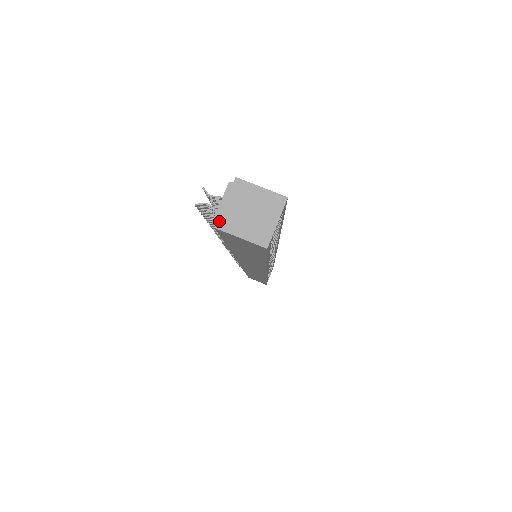
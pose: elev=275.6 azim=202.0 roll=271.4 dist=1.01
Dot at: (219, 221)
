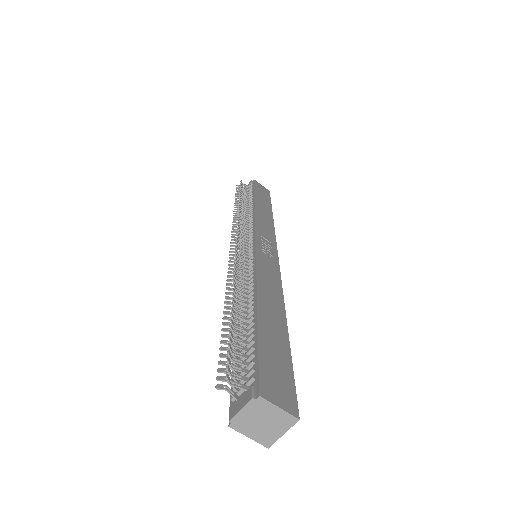
Dot at: (234, 423)
